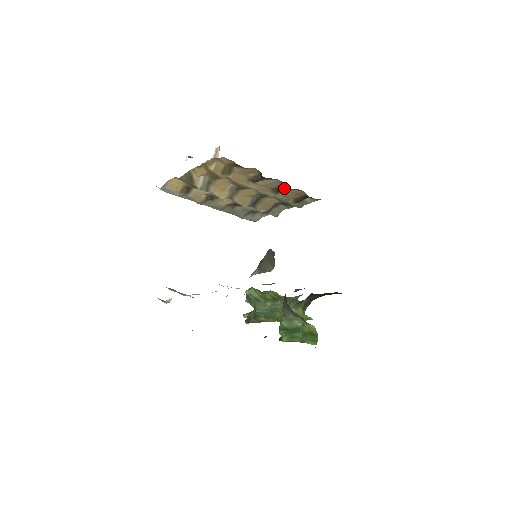
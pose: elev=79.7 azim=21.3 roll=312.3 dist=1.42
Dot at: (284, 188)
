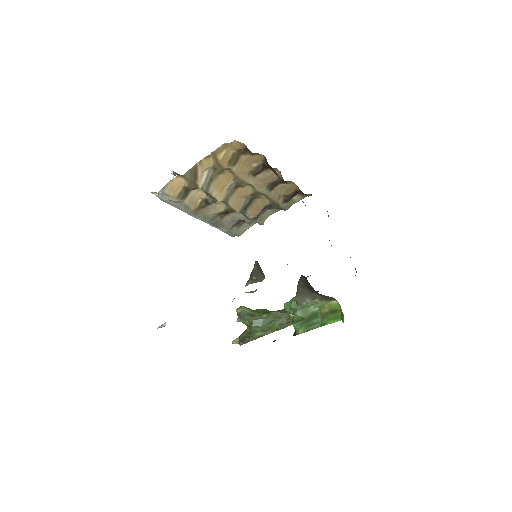
Dot at: (279, 182)
